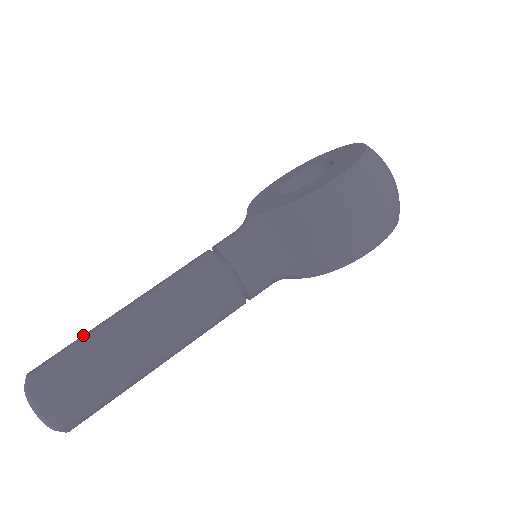
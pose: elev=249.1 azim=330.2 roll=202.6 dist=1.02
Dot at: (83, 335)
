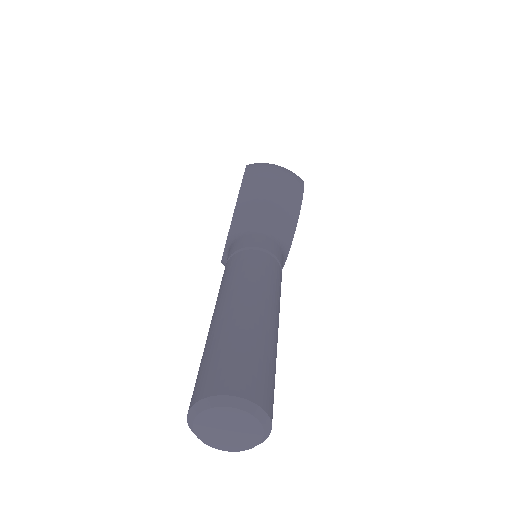
Dot at: occluded
